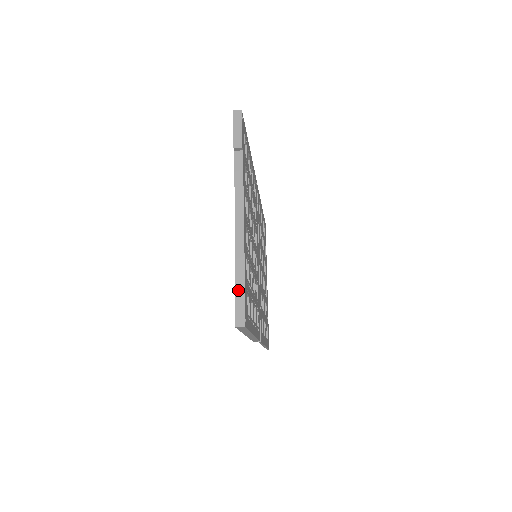
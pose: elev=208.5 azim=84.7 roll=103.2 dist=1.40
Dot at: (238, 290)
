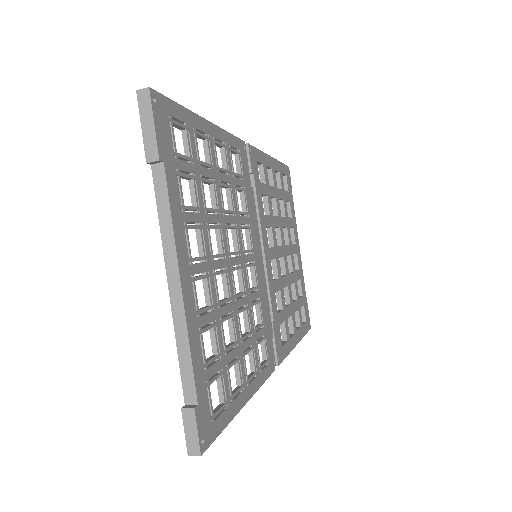
Dot at: (187, 396)
